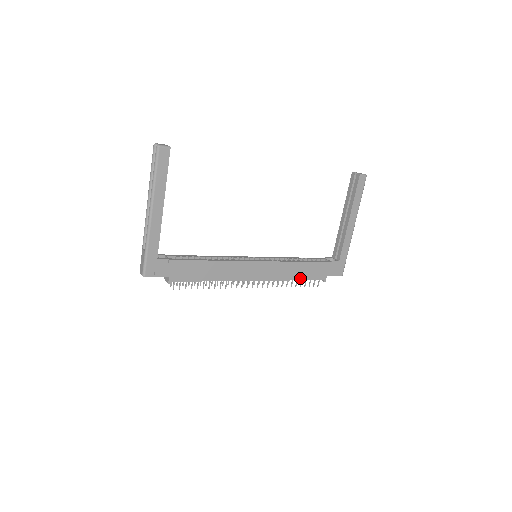
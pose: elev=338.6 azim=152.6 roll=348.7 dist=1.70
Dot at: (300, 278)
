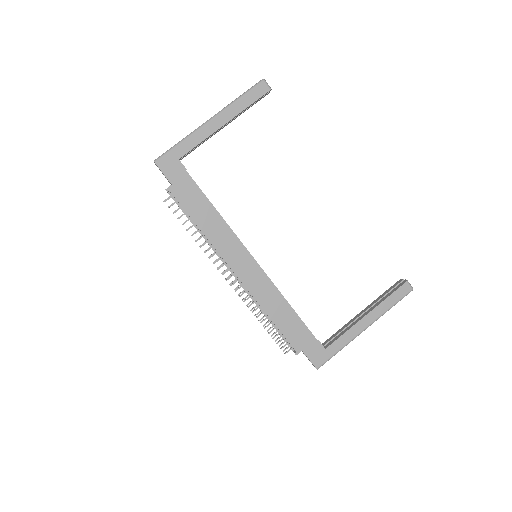
Dot at: (276, 321)
